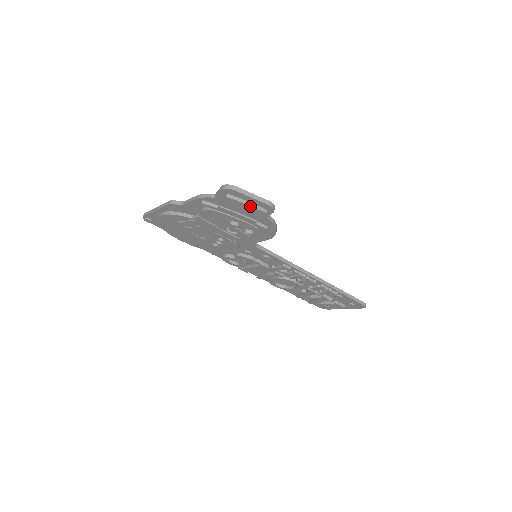
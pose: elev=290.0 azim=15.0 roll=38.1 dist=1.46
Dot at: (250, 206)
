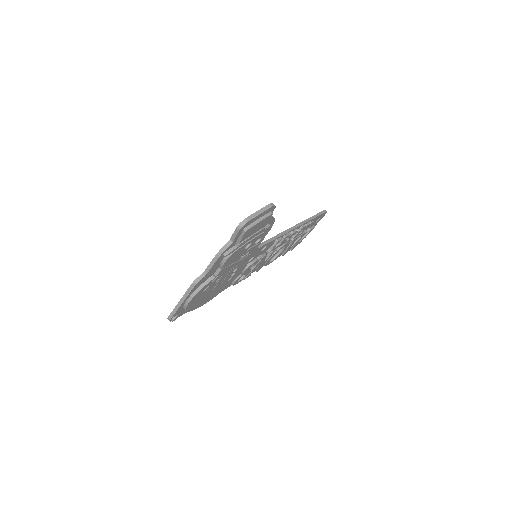
Dot at: (262, 220)
